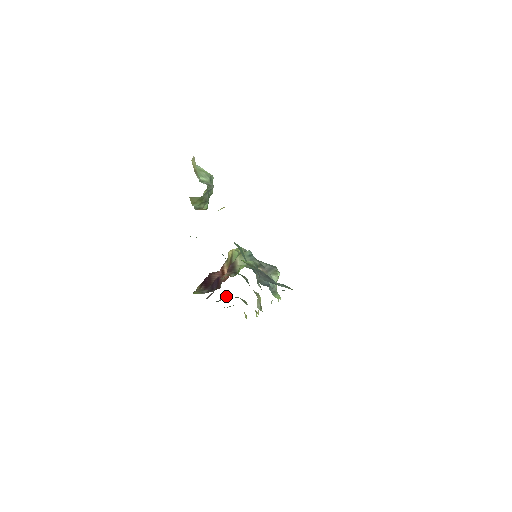
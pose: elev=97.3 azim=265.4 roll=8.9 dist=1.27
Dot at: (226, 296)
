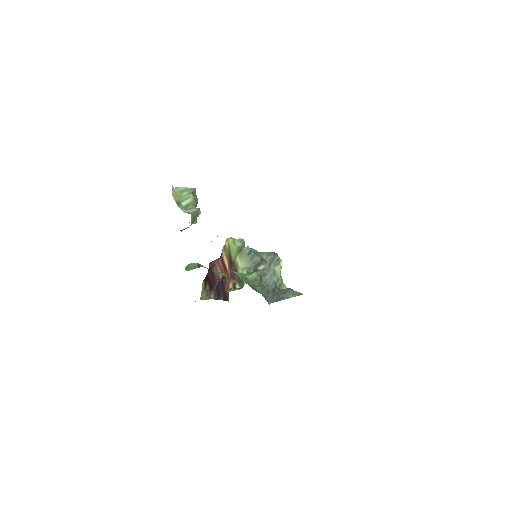
Dot at: occluded
